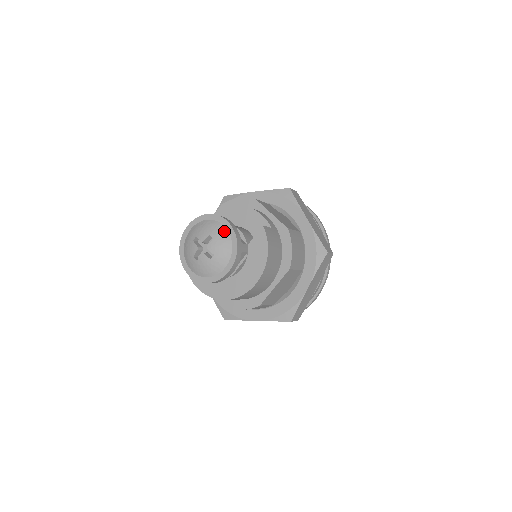
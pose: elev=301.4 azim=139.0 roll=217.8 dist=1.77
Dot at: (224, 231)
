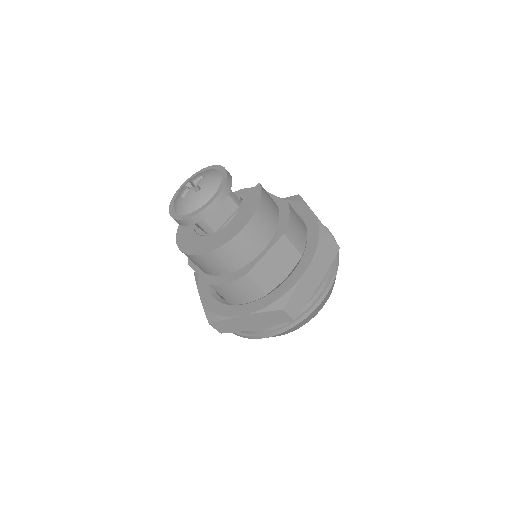
Dot at: (217, 172)
